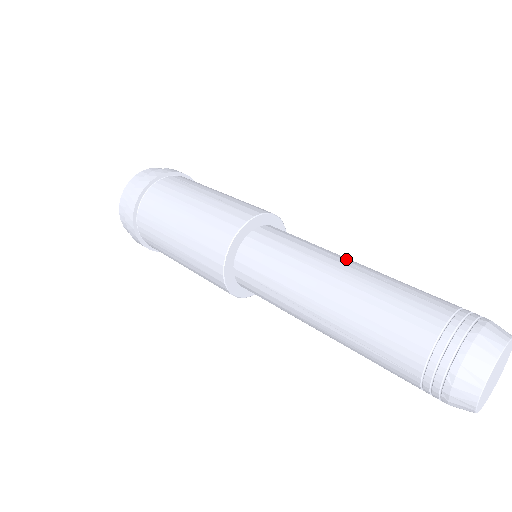
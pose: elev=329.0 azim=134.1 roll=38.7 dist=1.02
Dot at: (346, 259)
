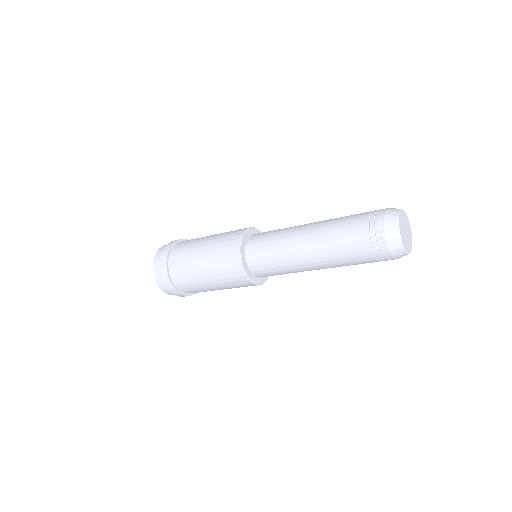
Dot at: occluded
